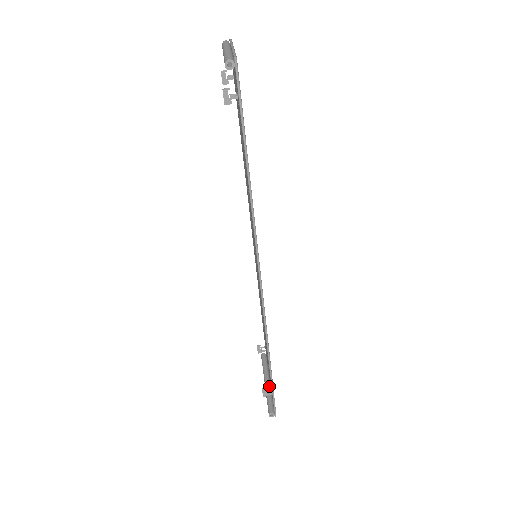
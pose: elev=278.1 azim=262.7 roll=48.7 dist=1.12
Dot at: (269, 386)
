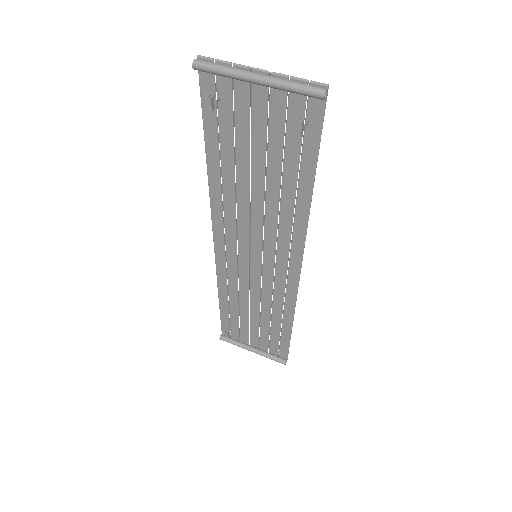
Dot at: (259, 349)
